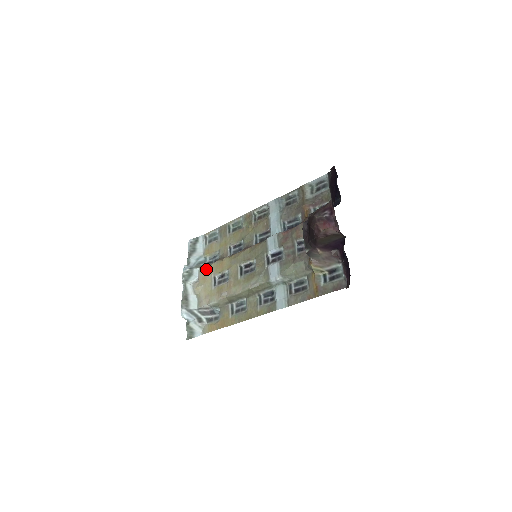
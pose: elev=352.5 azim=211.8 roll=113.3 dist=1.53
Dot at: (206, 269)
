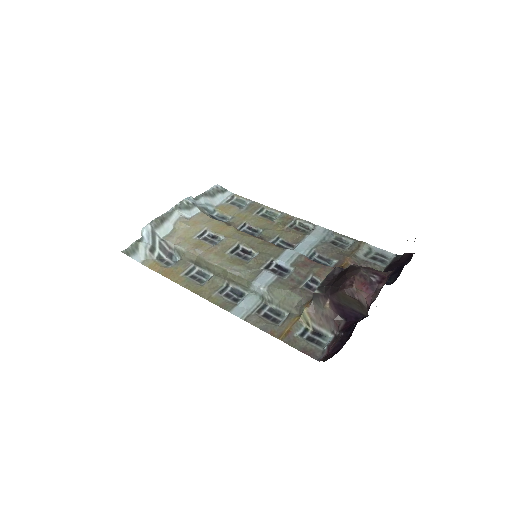
Dot at: (206, 218)
